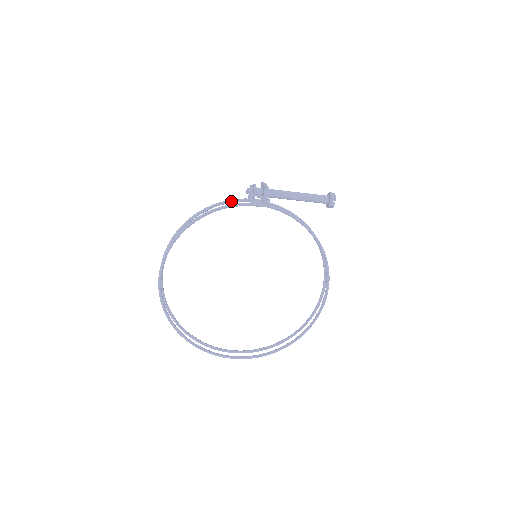
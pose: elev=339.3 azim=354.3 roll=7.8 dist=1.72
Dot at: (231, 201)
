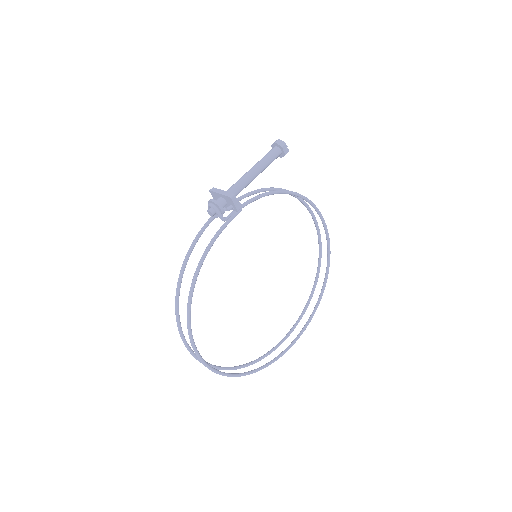
Dot at: (200, 235)
